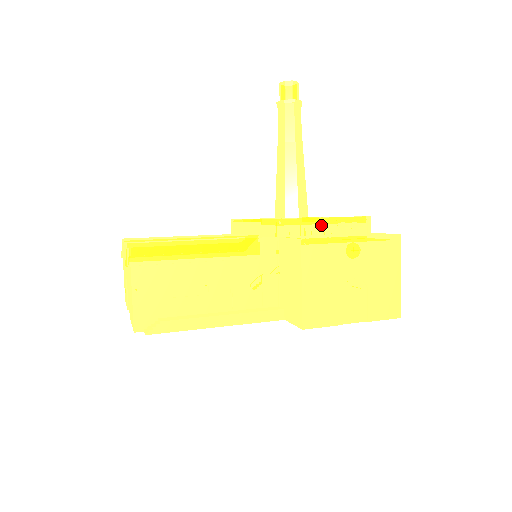
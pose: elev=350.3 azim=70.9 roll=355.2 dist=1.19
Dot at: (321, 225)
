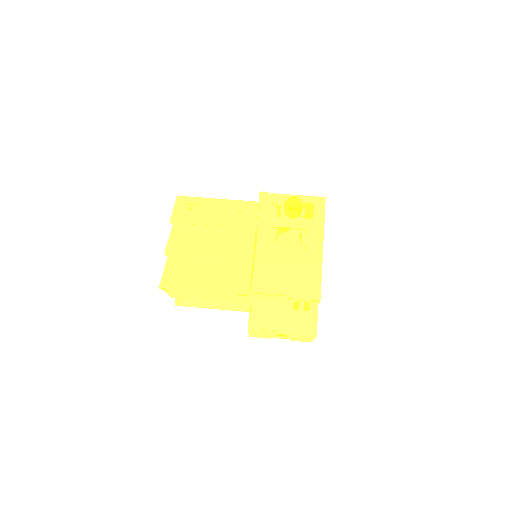
Dot at: (281, 298)
